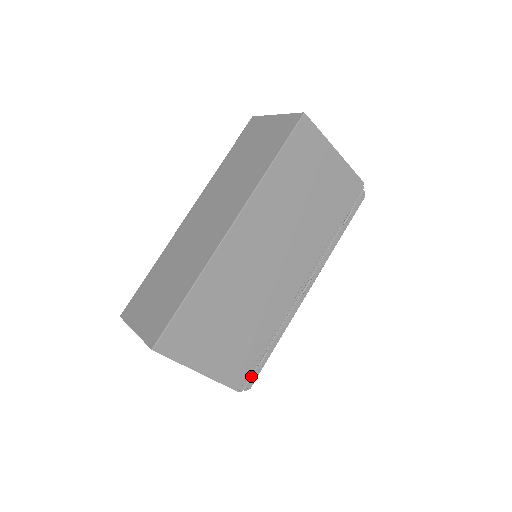
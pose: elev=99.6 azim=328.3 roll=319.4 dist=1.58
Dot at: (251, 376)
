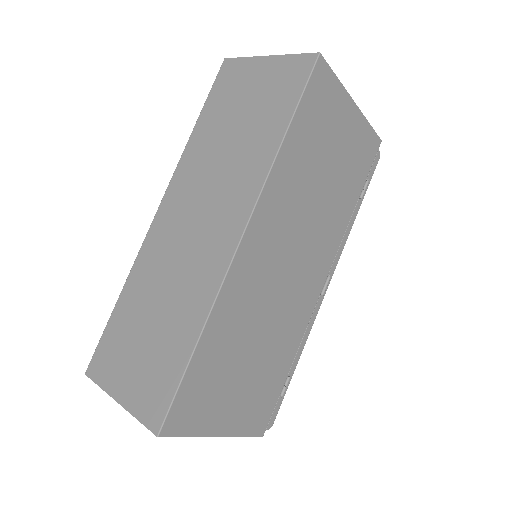
Dot at: (273, 411)
